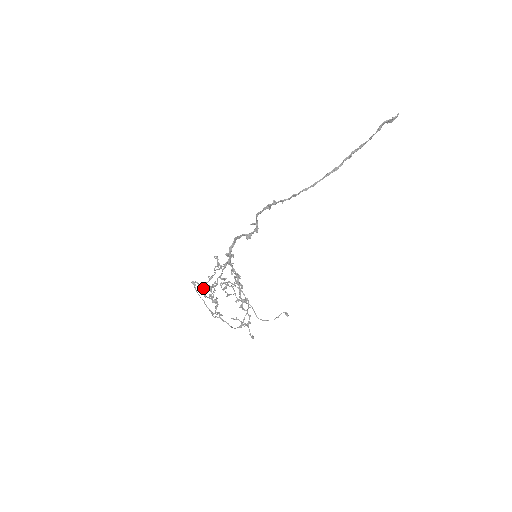
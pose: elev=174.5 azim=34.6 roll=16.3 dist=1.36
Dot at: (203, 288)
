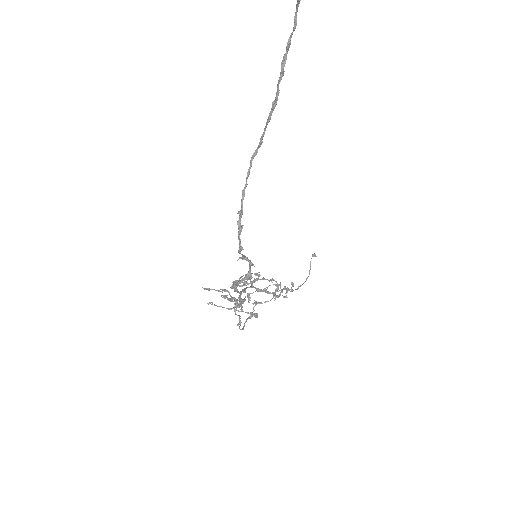
Dot at: occluded
